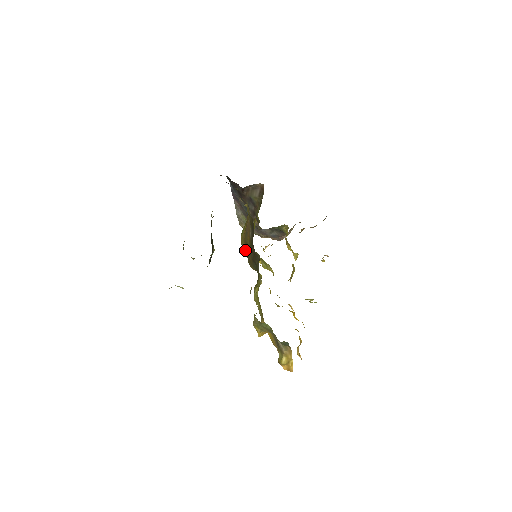
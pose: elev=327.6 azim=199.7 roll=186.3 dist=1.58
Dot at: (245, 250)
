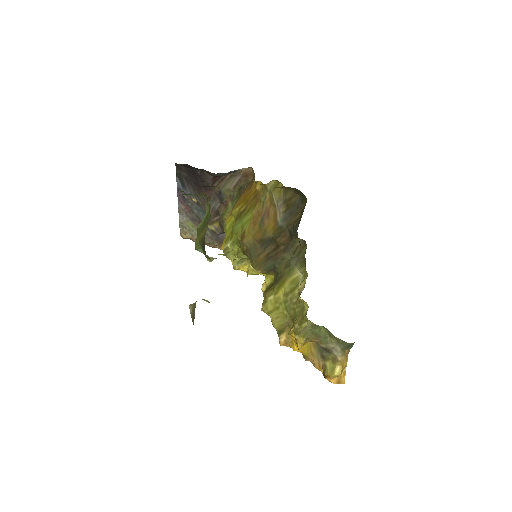
Dot at: (249, 248)
